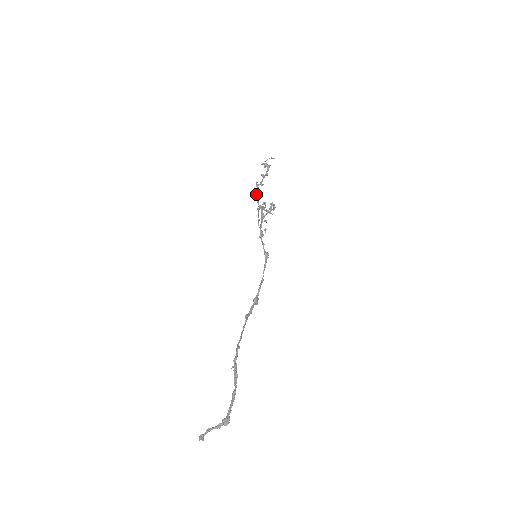
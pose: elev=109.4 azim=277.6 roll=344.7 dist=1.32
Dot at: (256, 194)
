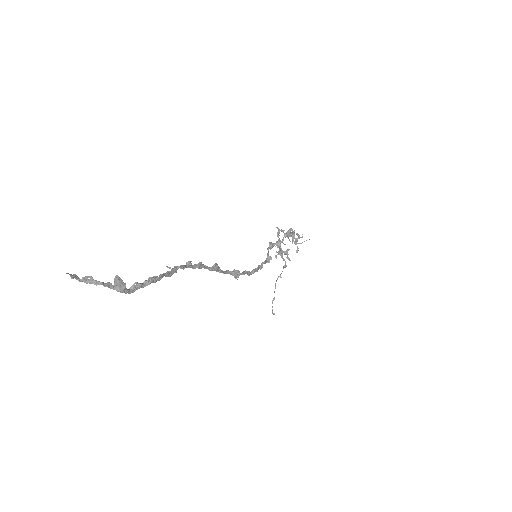
Dot at: (278, 229)
